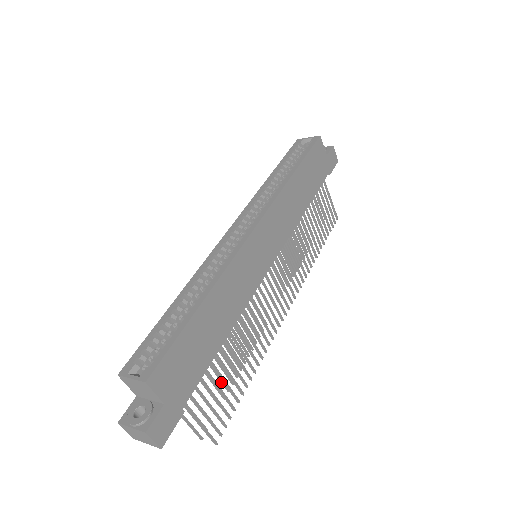
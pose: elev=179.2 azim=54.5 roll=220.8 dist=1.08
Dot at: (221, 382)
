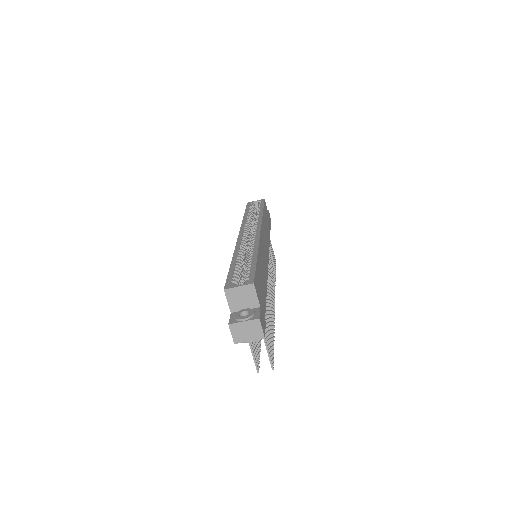
Dot at: occluded
